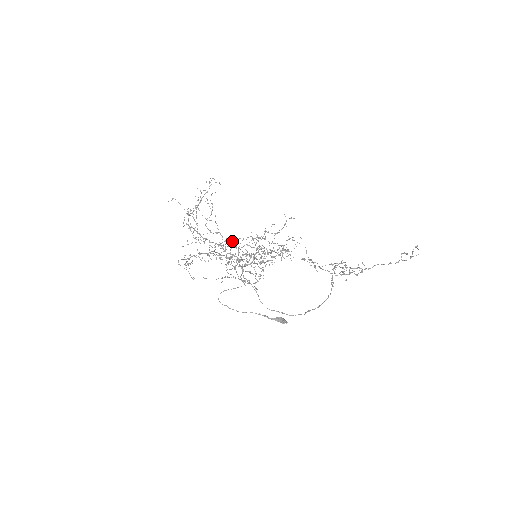
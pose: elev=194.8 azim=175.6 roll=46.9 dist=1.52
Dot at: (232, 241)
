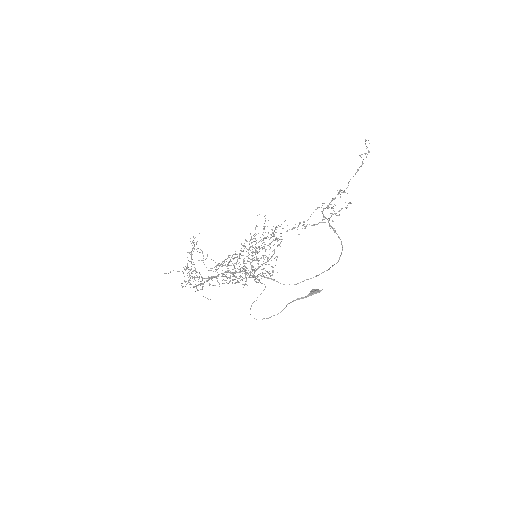
Dot at: (230, 260)
